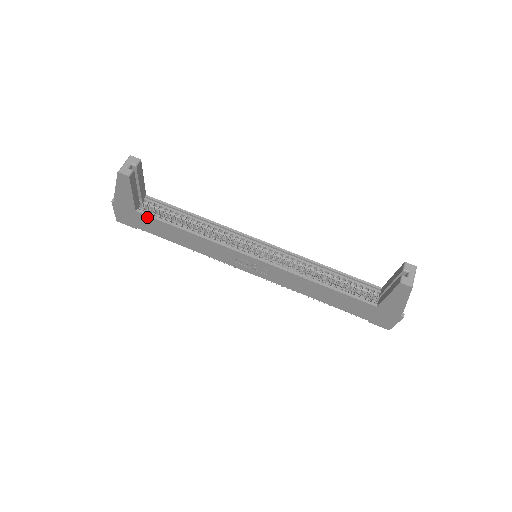
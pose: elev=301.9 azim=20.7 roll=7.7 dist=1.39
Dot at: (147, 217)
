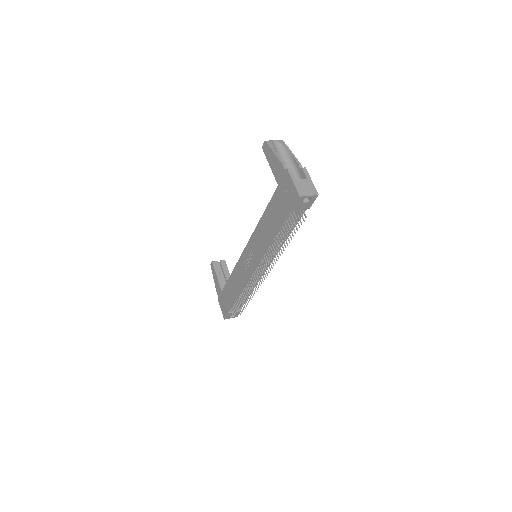
Dot at: (224, 290)
